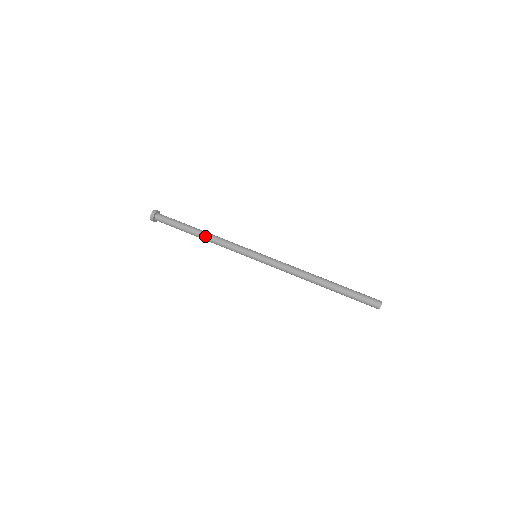
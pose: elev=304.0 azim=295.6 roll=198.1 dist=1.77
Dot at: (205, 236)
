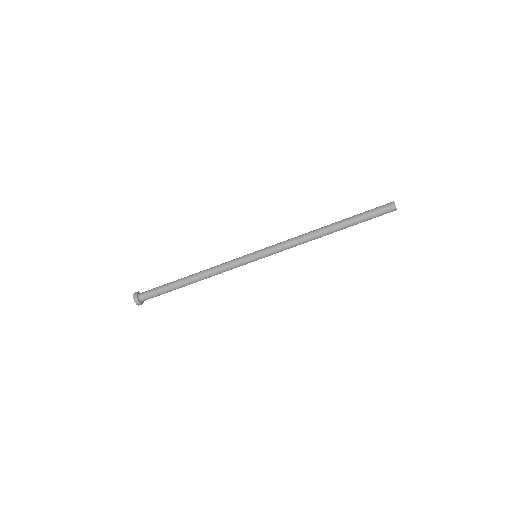
Dot at: occluded
